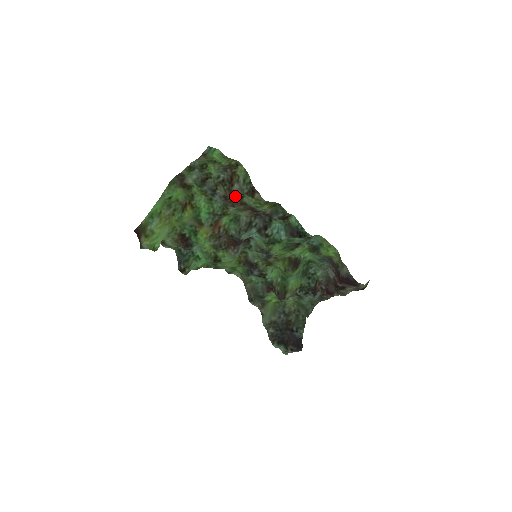
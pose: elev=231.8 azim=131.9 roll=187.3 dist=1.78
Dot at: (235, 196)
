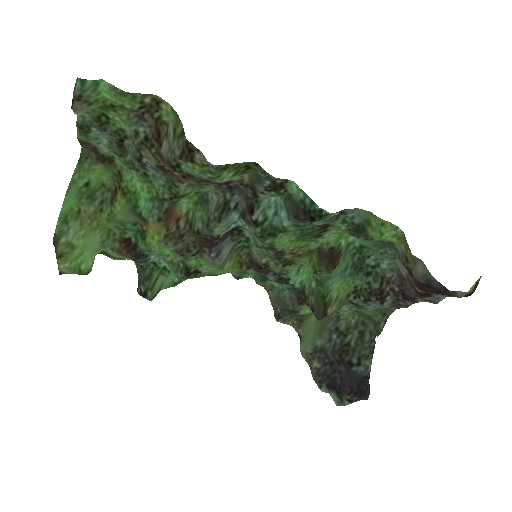
Dot at: (167, 165)
